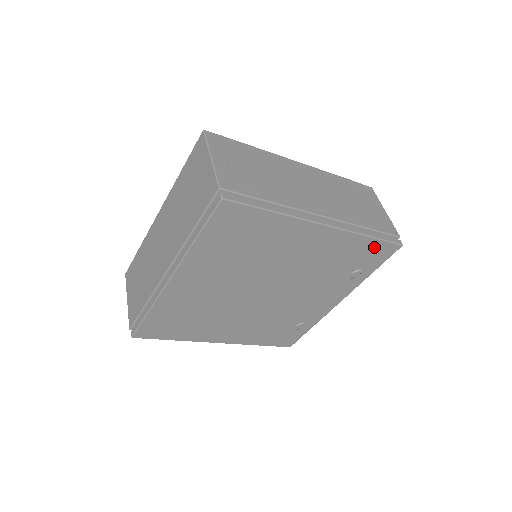
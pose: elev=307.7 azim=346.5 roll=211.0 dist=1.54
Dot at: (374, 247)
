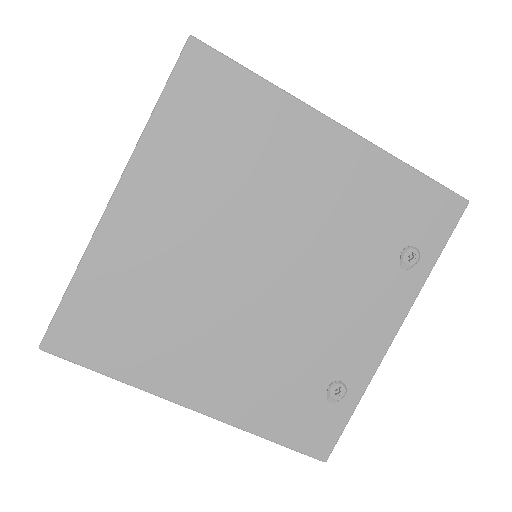
Dot at: (424, 195)
